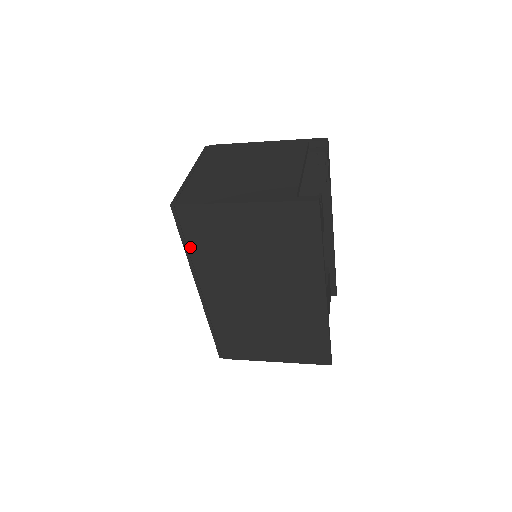
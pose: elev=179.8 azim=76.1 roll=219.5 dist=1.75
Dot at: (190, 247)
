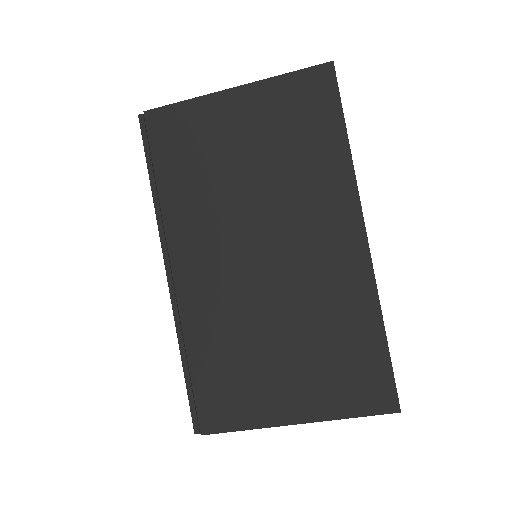
Dot at: (159, 181)
